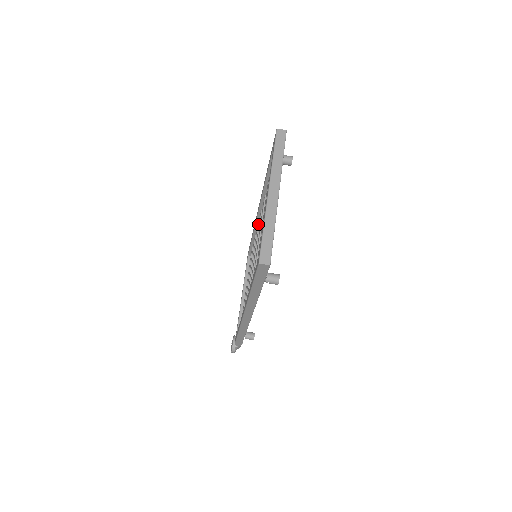
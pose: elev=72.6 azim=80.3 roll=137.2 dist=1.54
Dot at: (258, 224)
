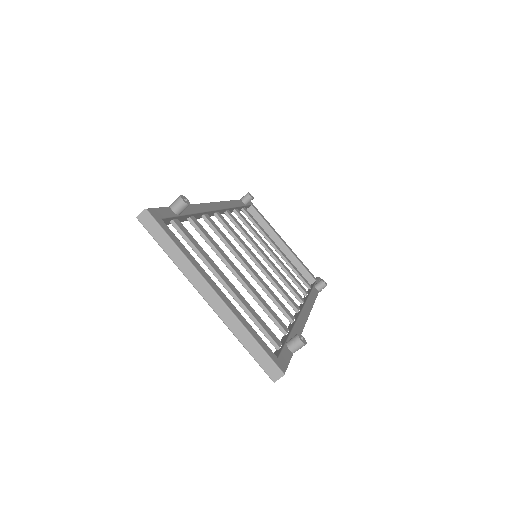
Dot at: (225, 214)
